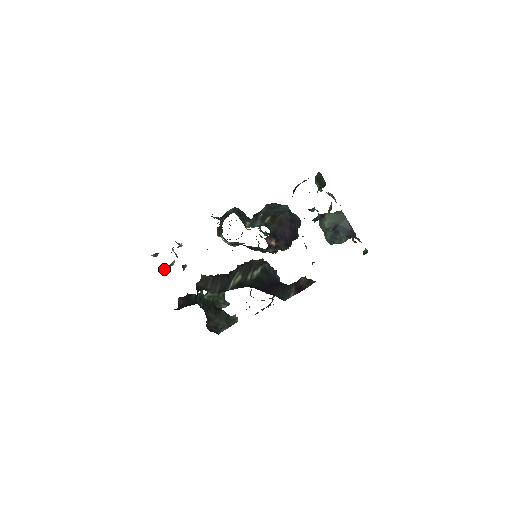
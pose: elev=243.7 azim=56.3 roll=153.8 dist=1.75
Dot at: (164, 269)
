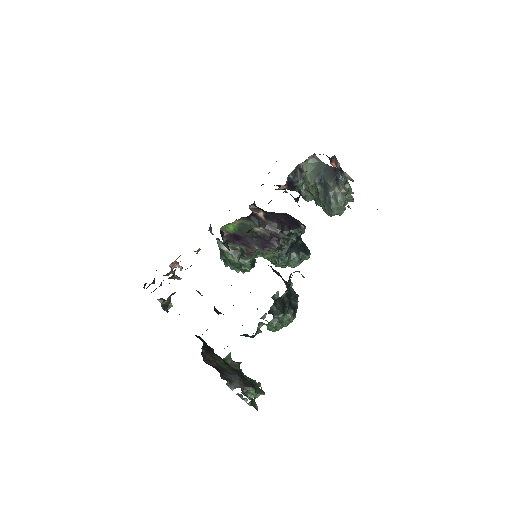
Dot at: (165, 303)
